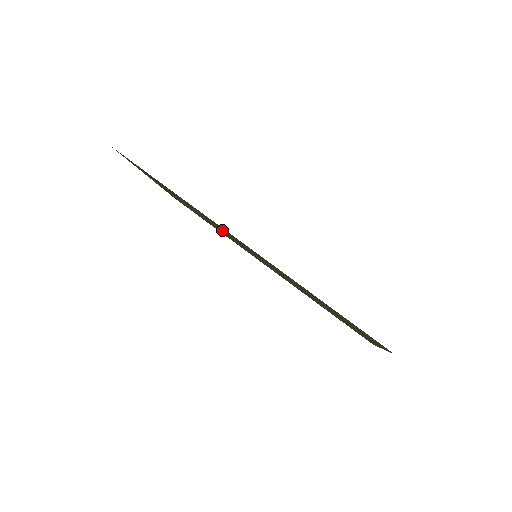
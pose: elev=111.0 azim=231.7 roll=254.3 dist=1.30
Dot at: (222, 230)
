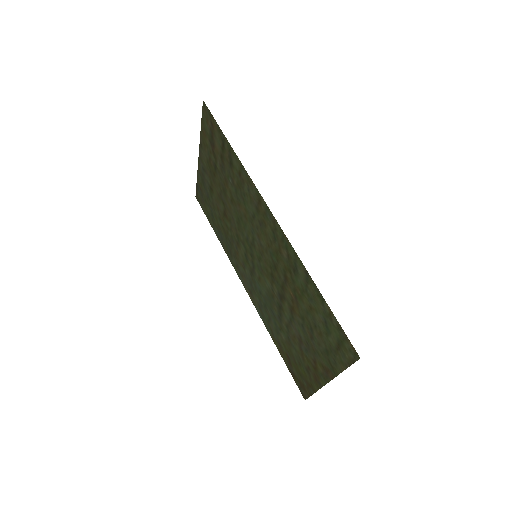
Dot at: (244, 216)
